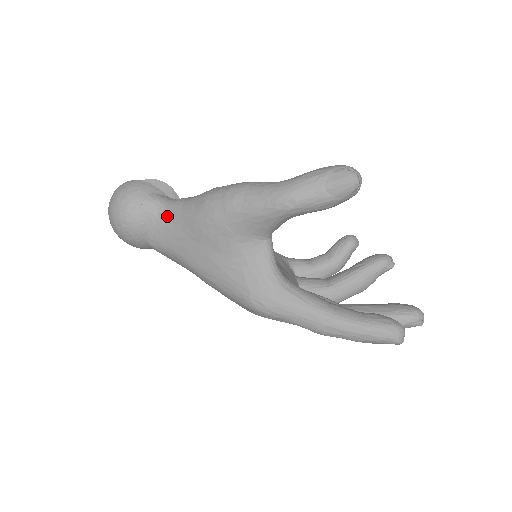
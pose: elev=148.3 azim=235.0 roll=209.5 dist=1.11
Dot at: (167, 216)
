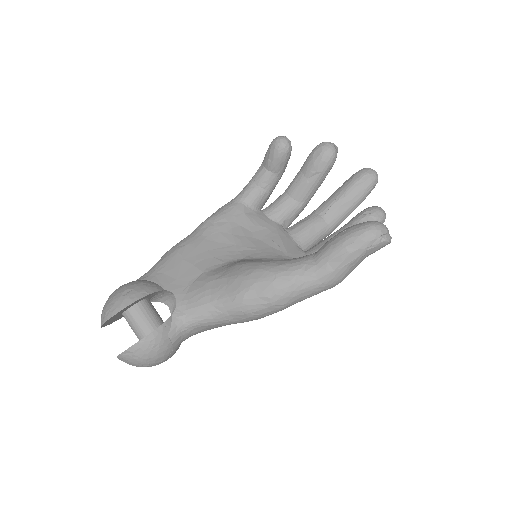
Dot at: (201, 330)
